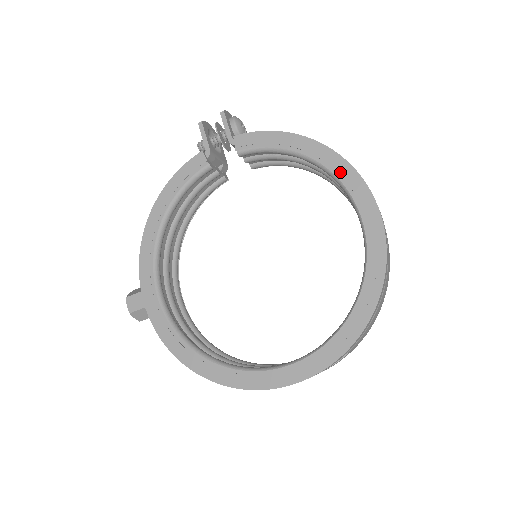
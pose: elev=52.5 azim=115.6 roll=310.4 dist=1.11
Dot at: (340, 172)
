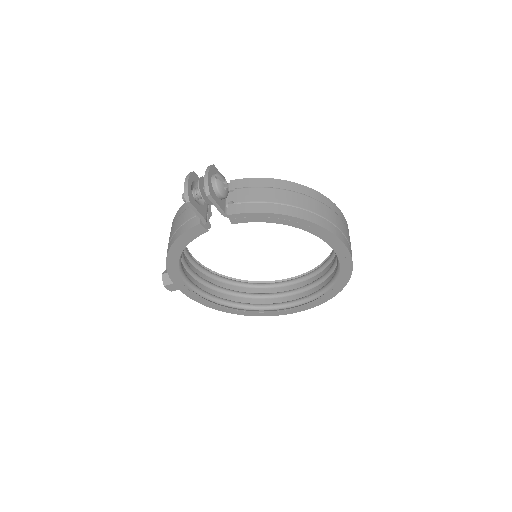
Dot at: (323, 236)
